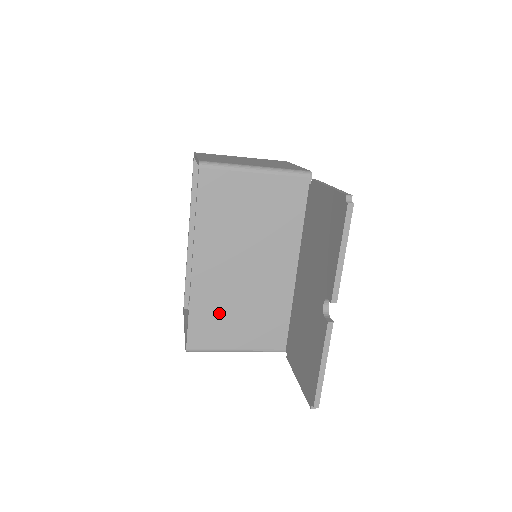
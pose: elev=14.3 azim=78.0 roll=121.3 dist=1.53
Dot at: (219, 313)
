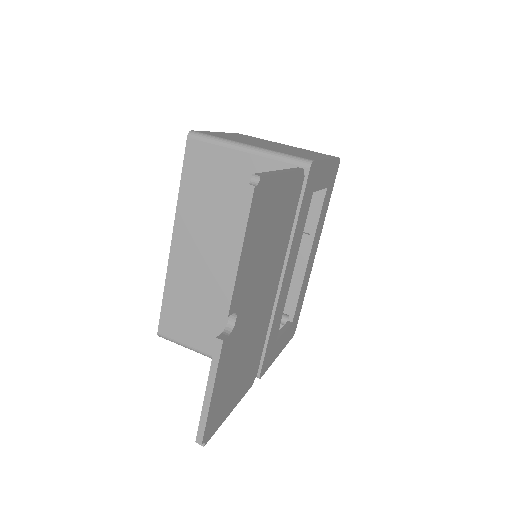
Dot at: (192, 305)
